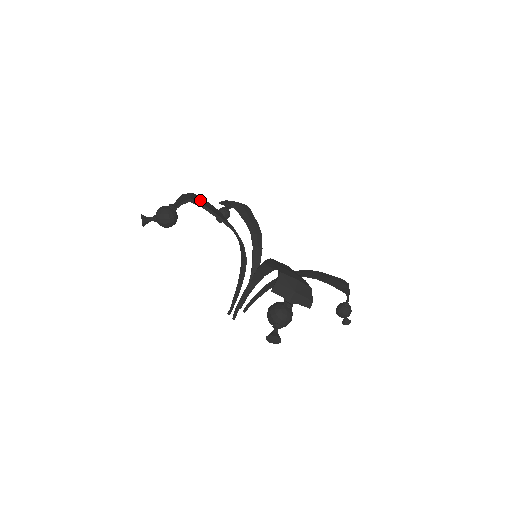
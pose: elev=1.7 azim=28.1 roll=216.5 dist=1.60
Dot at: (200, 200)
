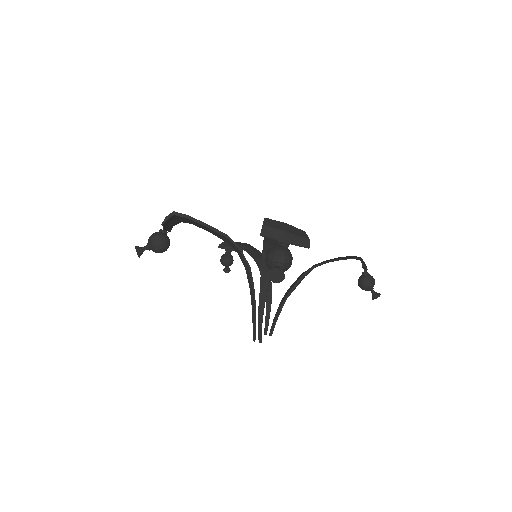
Dot at: occluded
